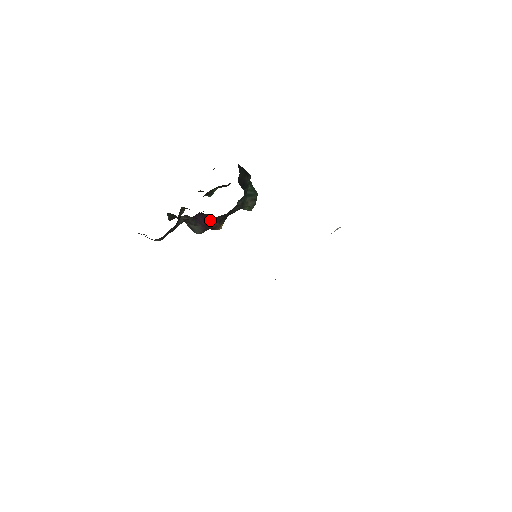
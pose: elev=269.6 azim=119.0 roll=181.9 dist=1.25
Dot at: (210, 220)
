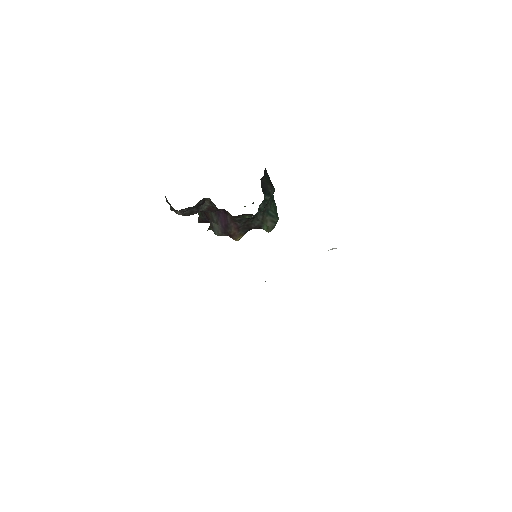
Dot at: (230, 223)
